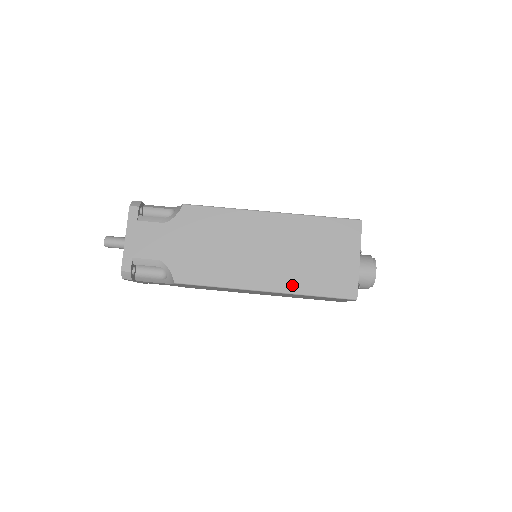
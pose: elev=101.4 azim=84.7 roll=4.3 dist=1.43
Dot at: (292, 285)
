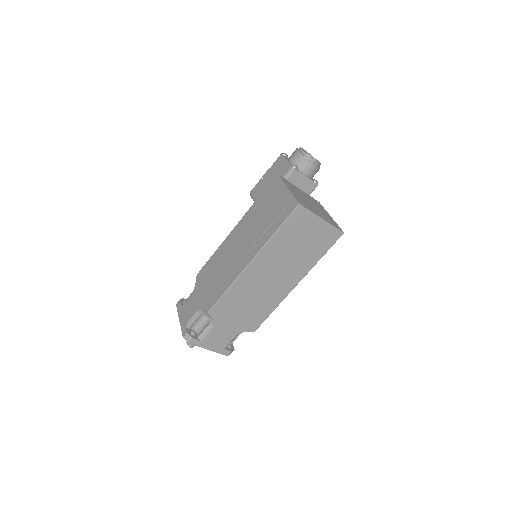
Dot at: (306, 268)
